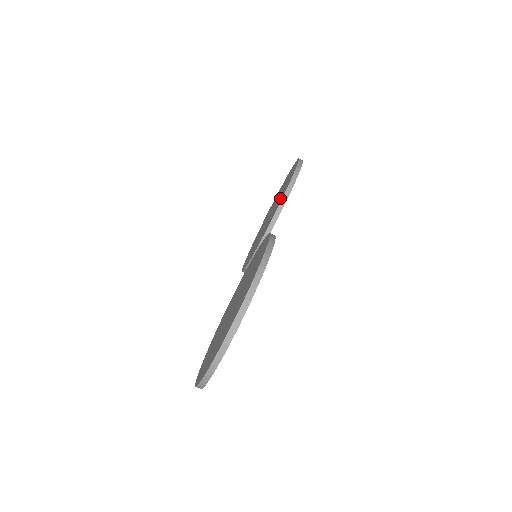
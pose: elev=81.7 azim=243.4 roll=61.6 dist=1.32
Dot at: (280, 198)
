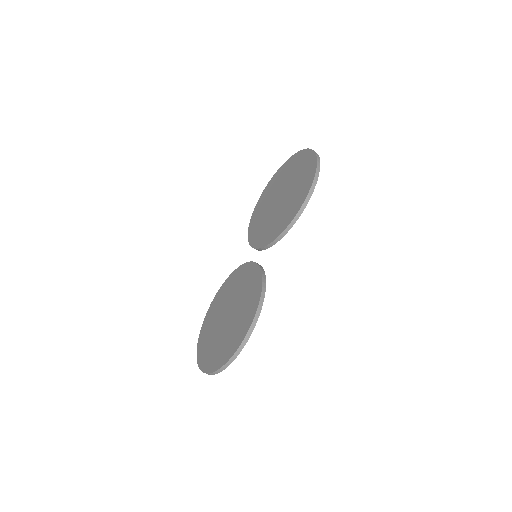
Dot at: (287, 213)
